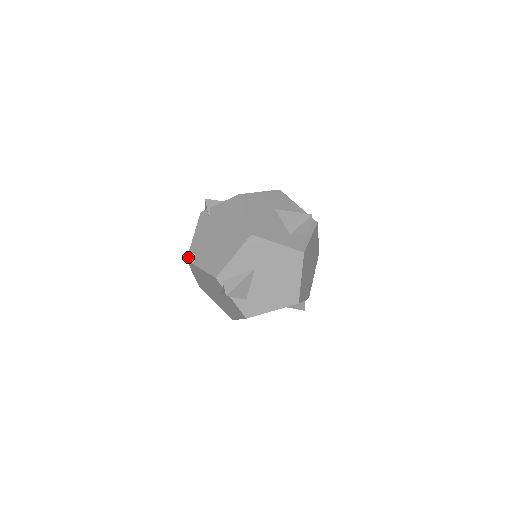
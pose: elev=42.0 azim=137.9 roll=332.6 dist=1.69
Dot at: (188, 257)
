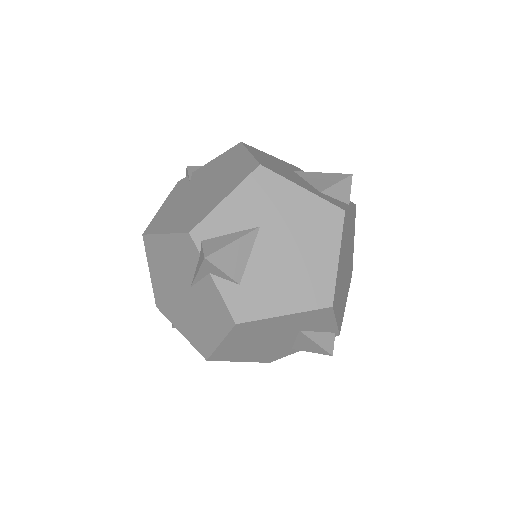
Dot at: (146, 230)
